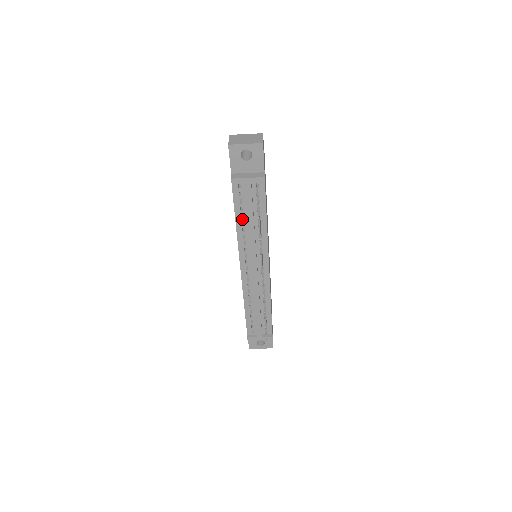
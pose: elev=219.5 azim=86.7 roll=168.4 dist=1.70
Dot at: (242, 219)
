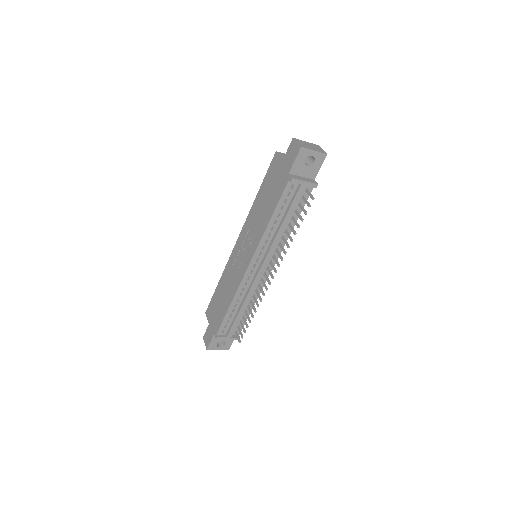
Dot at: (277, 218)
